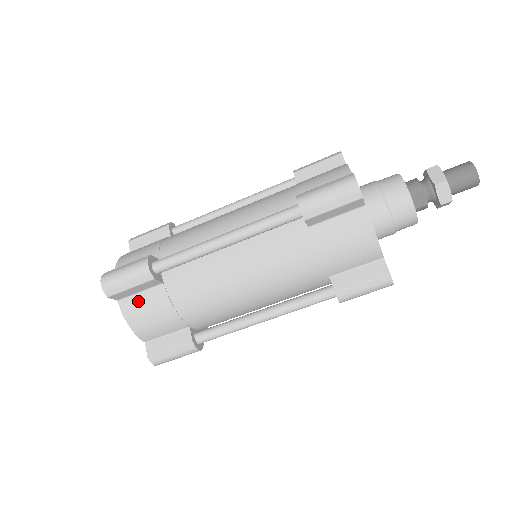
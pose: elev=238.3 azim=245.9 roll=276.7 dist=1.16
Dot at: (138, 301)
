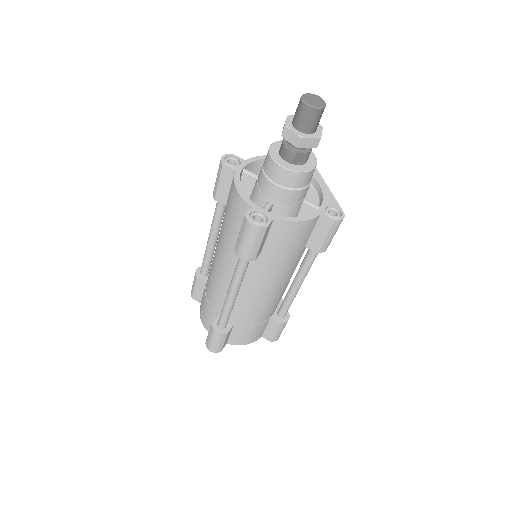
Dot at: (234, 337)
